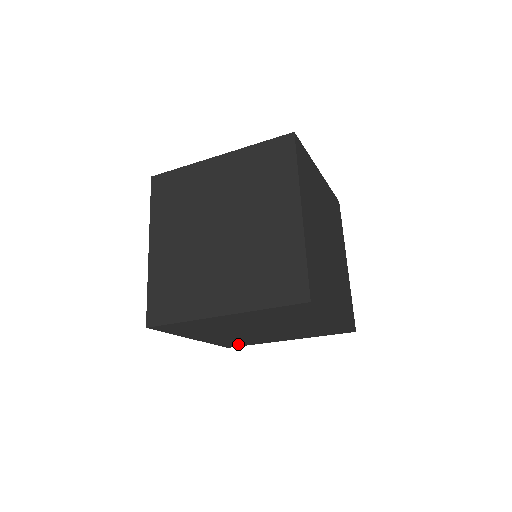
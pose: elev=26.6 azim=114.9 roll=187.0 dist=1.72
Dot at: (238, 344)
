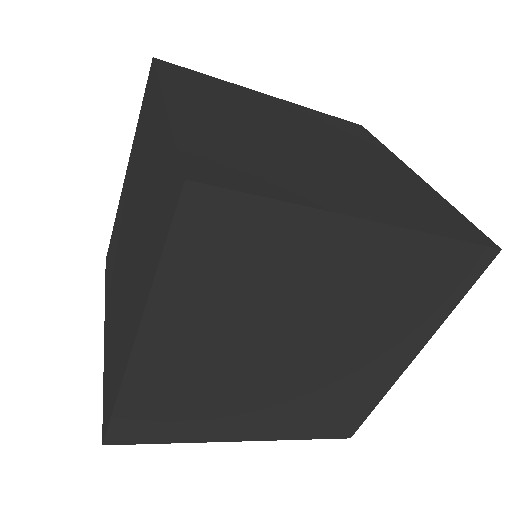
Dot at: occluded
